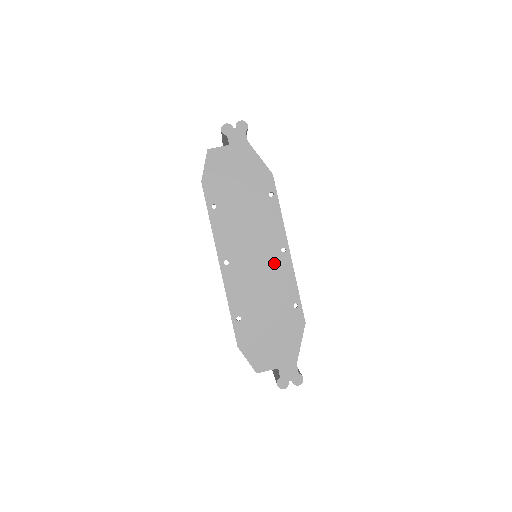
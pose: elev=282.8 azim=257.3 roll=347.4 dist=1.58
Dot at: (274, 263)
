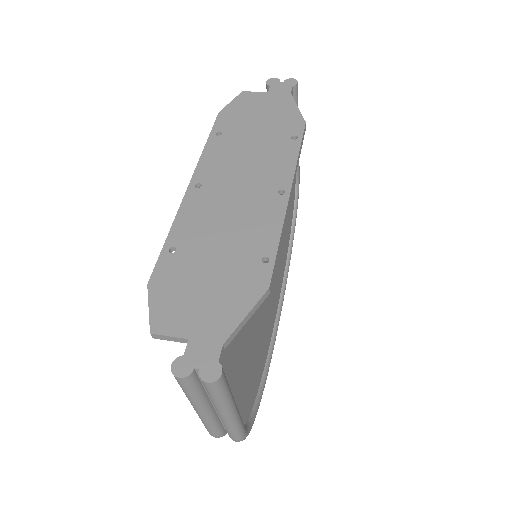
Dot at: (261, 202)
